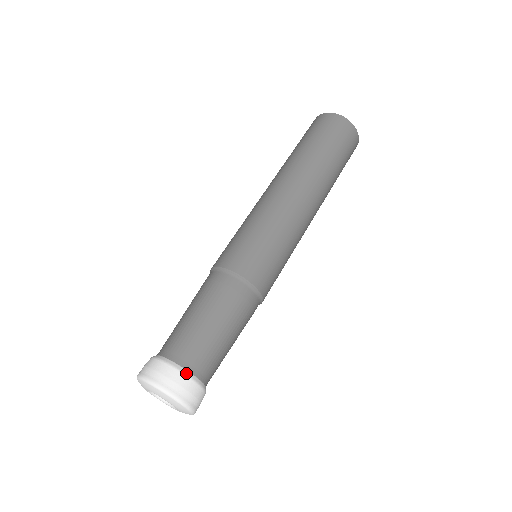
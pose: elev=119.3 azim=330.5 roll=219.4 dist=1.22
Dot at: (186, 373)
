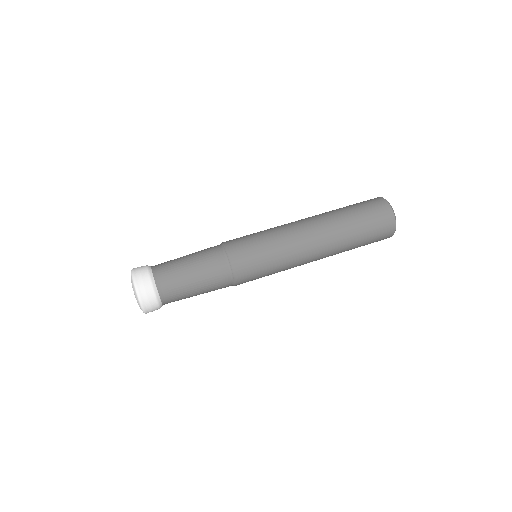
Dot at: (155, 288)
